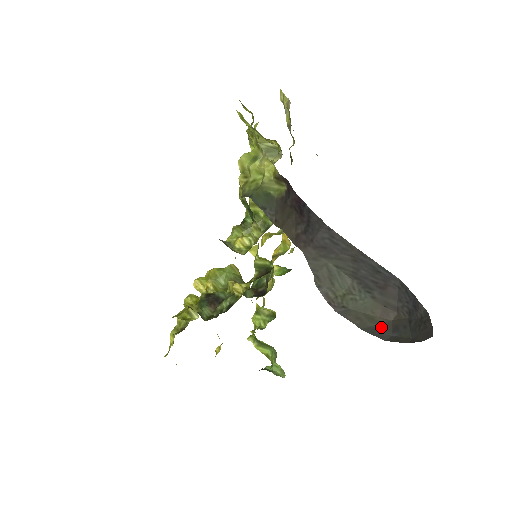
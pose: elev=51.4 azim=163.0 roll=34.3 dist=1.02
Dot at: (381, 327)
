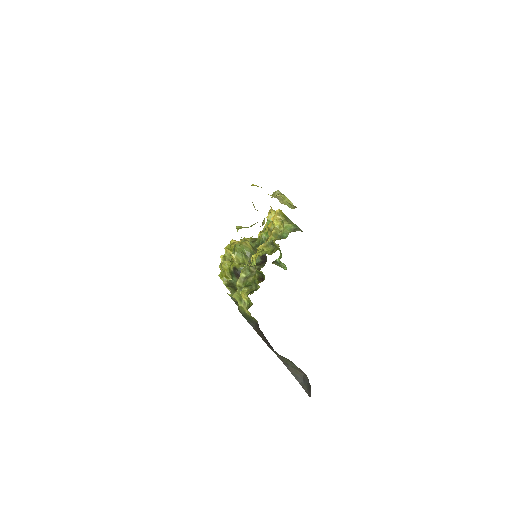
Dot at: (299, 376)
